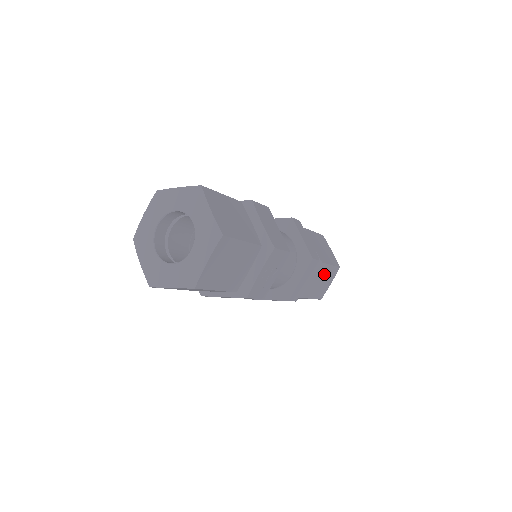
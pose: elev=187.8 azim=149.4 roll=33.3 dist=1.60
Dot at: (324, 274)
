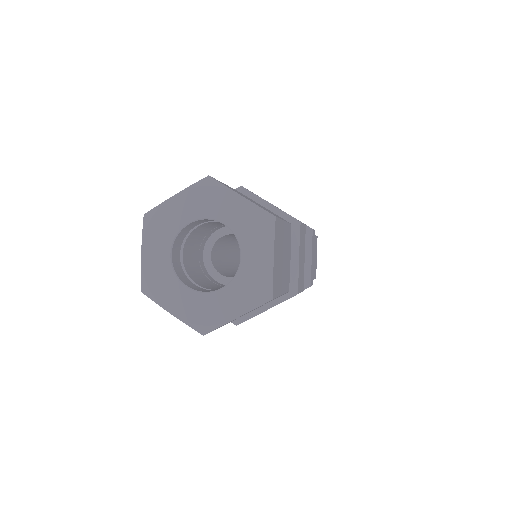
Dot at: occluded
